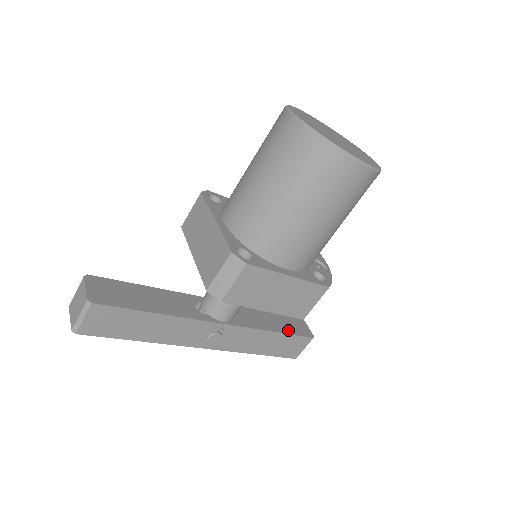
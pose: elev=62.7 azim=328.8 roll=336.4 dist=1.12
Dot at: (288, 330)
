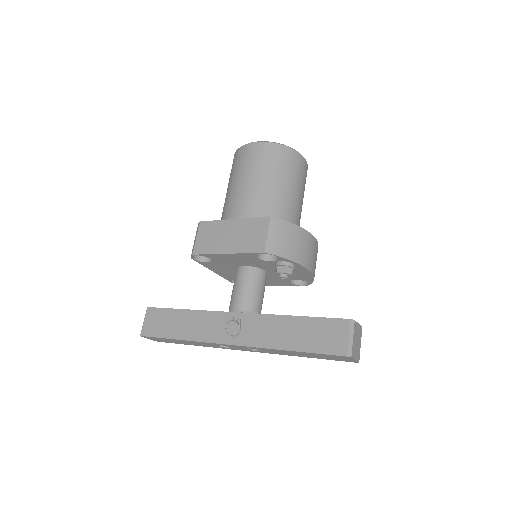
Dot at: (317, 318)
